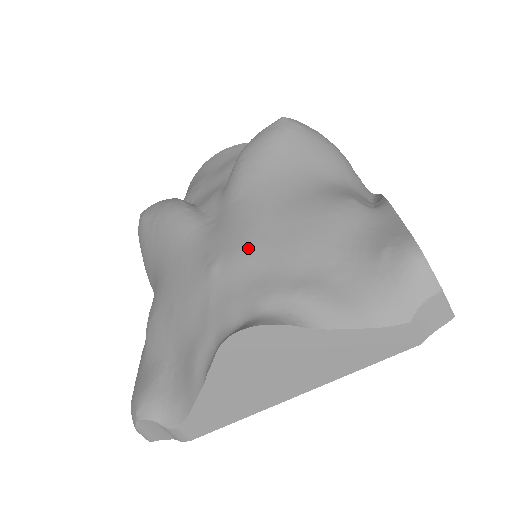
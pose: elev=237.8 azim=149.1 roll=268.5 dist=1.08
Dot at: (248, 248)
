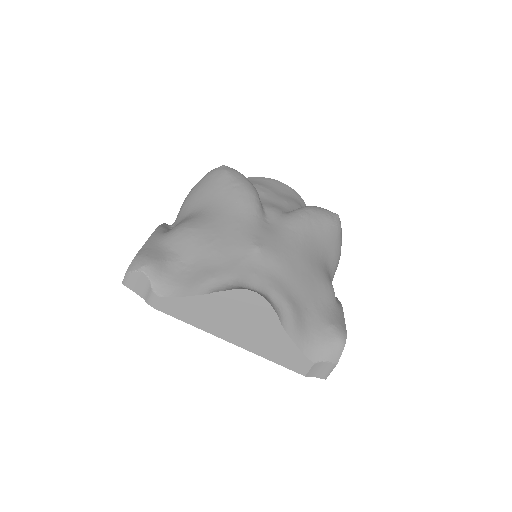
Dot at: (282, 259)
